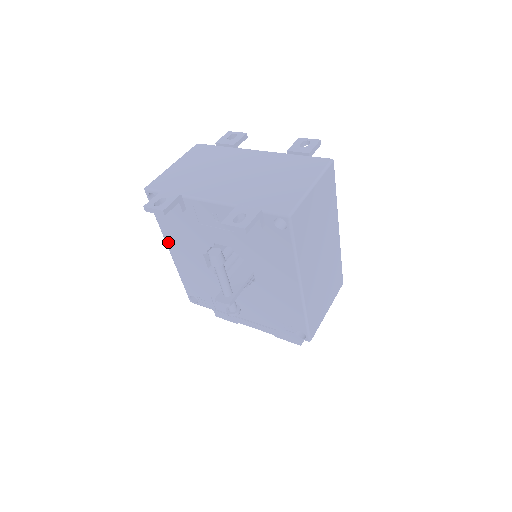
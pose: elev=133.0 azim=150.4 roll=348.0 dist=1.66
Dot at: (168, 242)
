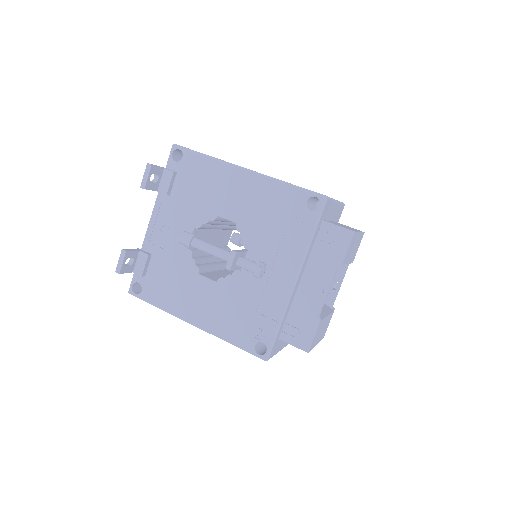
Dot at: (181, 315)
